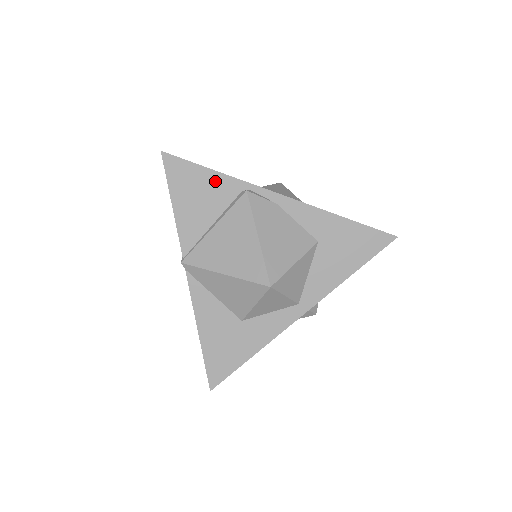
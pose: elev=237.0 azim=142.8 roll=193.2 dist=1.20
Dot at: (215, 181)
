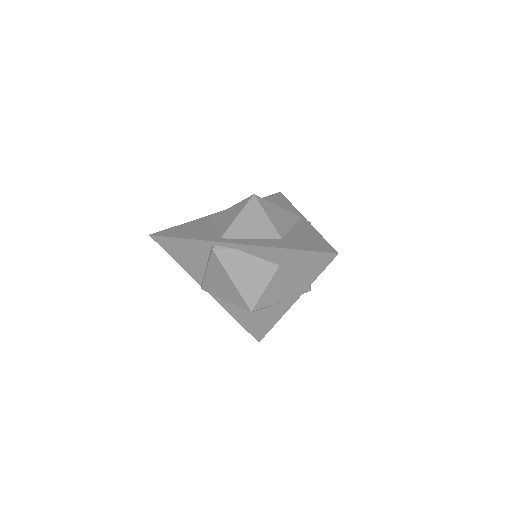
Dot at: (191, 244)
